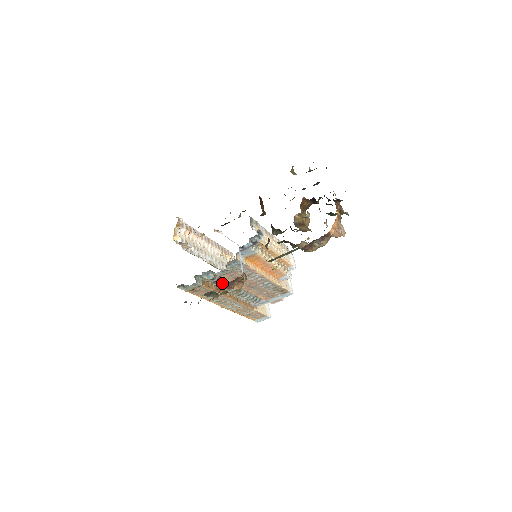
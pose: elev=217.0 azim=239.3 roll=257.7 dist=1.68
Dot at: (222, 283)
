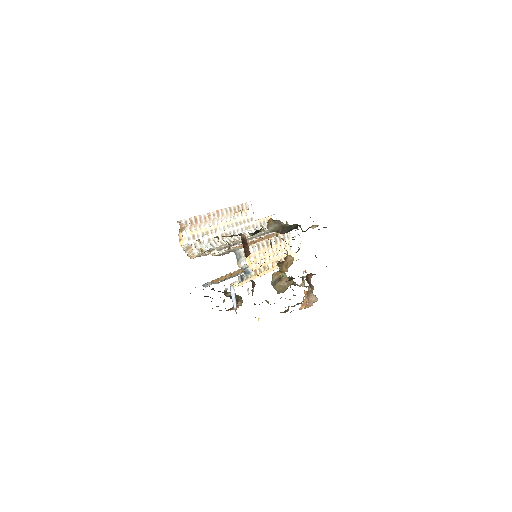
Dot at: (229, 278)
